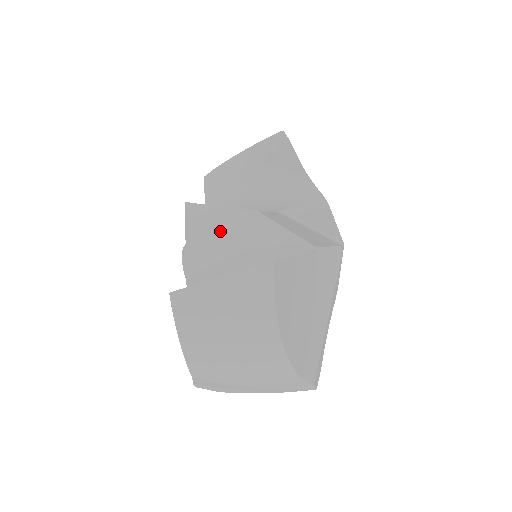
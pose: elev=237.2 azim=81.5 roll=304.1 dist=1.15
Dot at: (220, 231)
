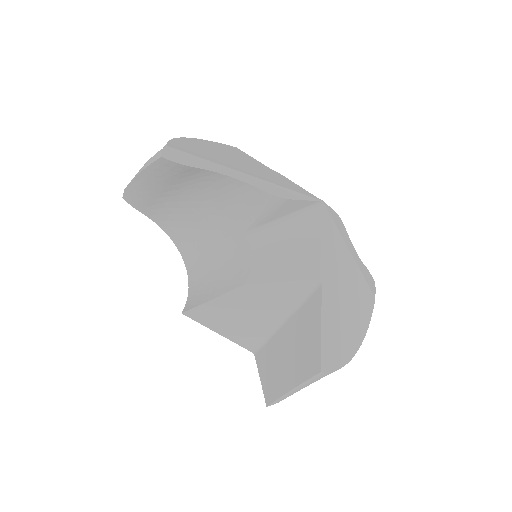
Dot at: (233, 314)
